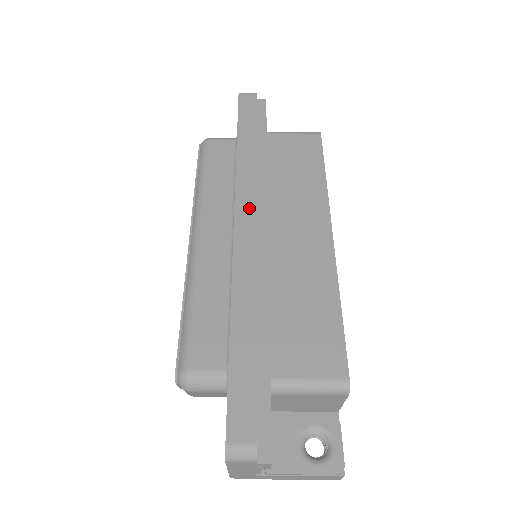
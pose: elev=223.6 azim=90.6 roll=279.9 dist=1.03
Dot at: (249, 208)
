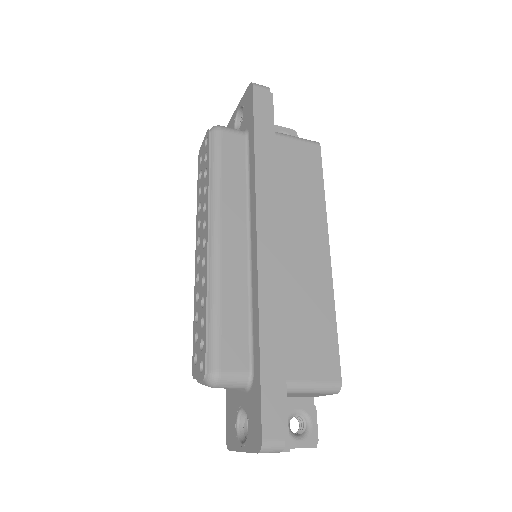
Dot at: (269, 220)
